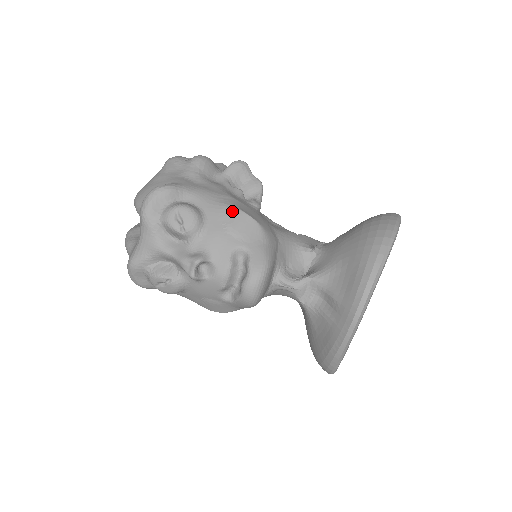
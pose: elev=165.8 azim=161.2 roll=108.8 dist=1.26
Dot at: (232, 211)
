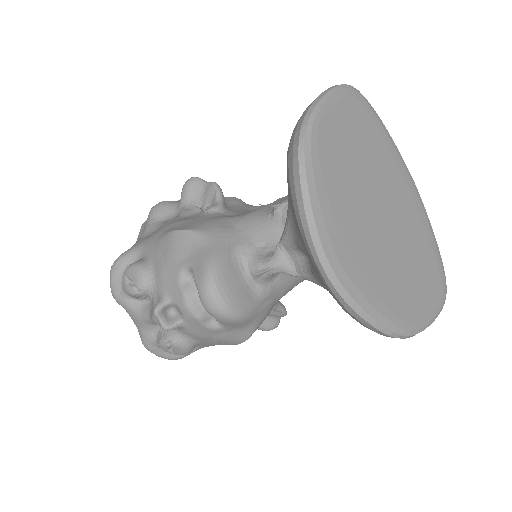
Dot at: (166, 238)
